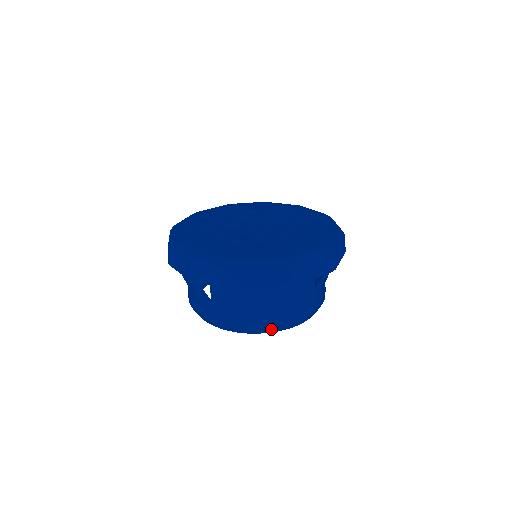
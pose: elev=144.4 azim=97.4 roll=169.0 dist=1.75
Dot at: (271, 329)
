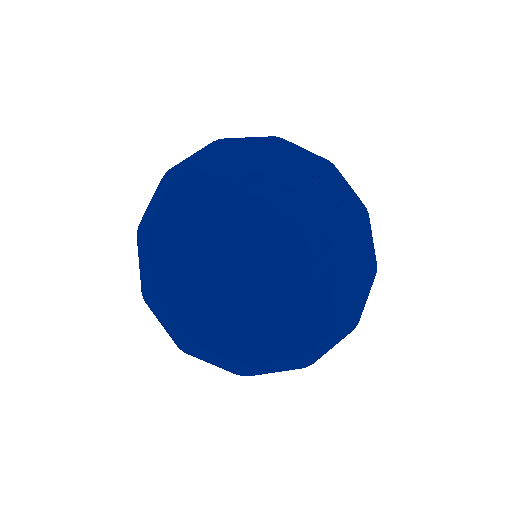
Dot at: occluded
